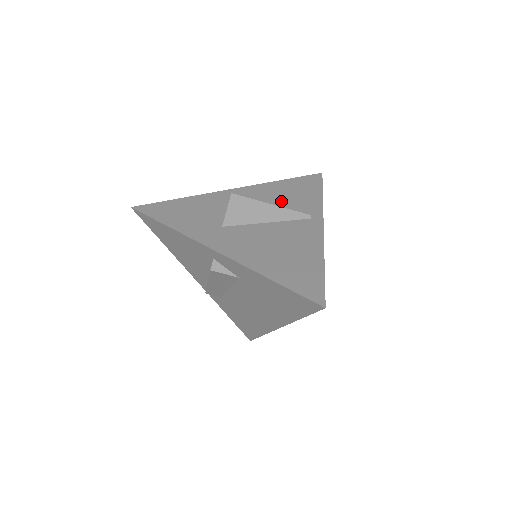
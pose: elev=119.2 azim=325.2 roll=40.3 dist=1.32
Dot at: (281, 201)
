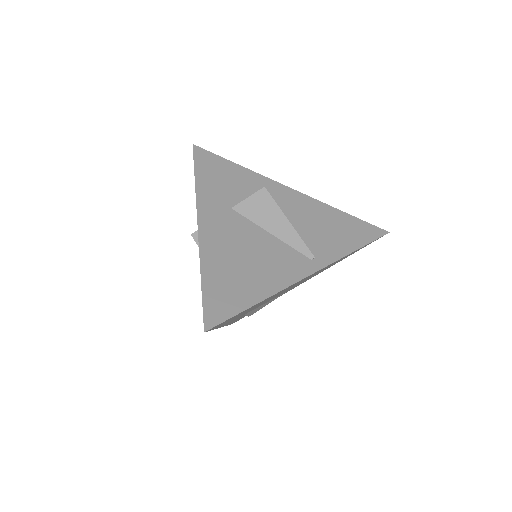
Dot at: (310, 226)
